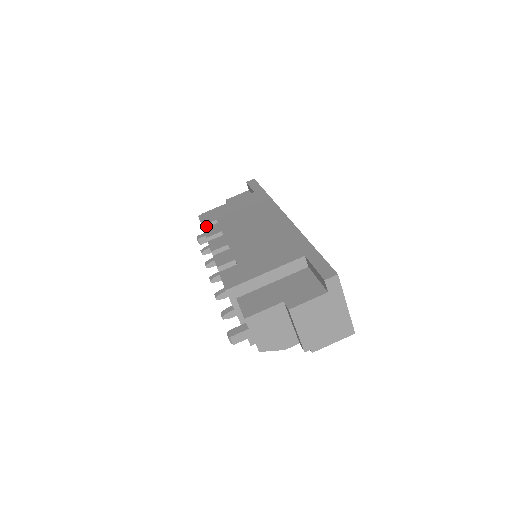
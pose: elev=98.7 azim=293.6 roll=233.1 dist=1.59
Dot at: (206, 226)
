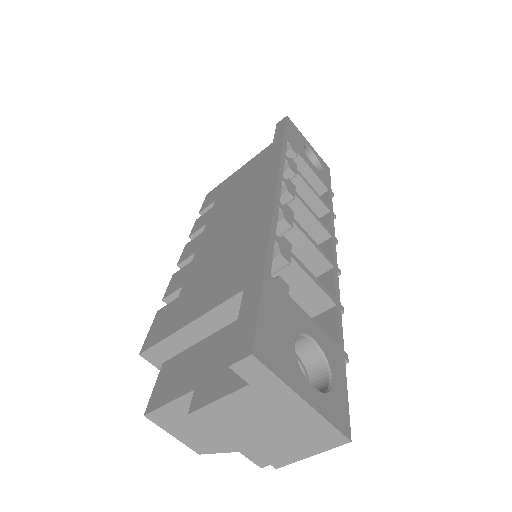
Dot at: (205, 212)
